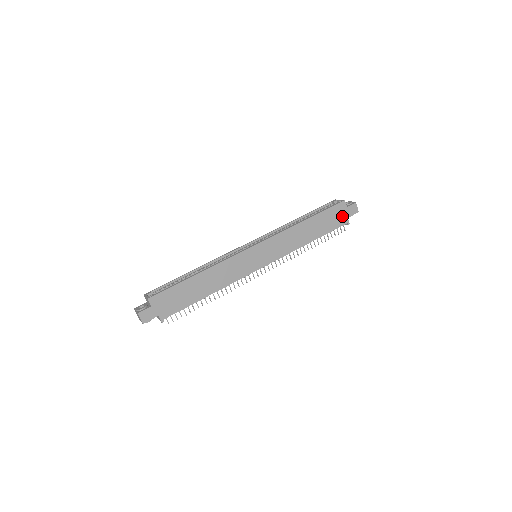
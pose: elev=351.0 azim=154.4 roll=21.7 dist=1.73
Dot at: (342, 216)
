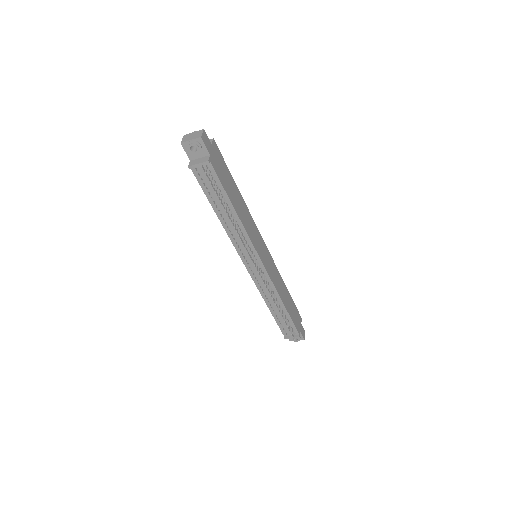
Dot at: (298, 324)
